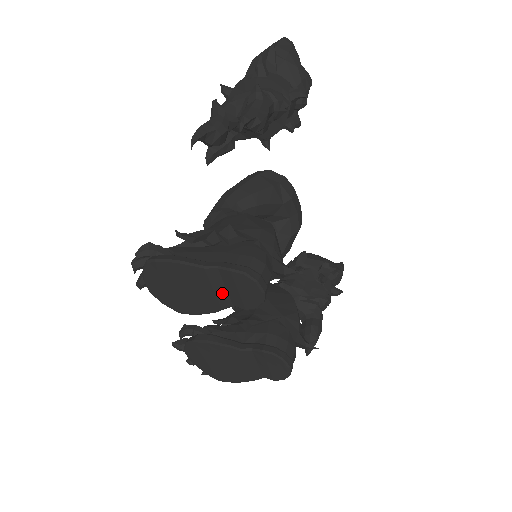
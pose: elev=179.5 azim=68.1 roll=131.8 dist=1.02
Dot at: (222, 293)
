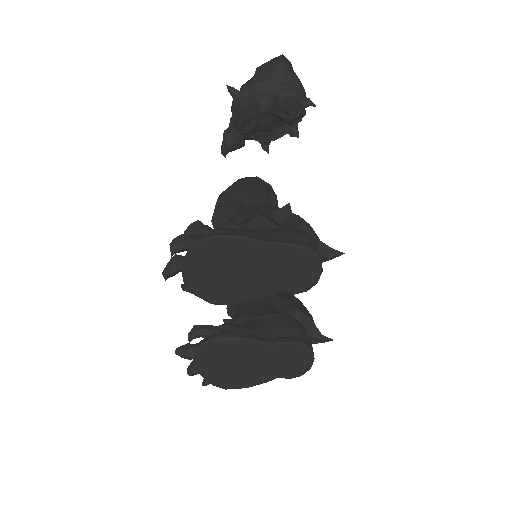
Dot at: (275, 275)
